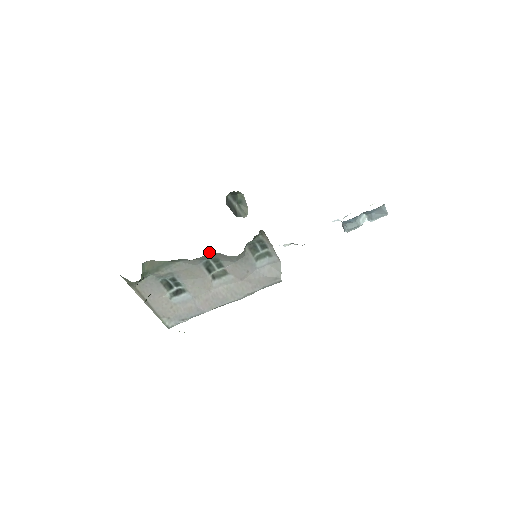
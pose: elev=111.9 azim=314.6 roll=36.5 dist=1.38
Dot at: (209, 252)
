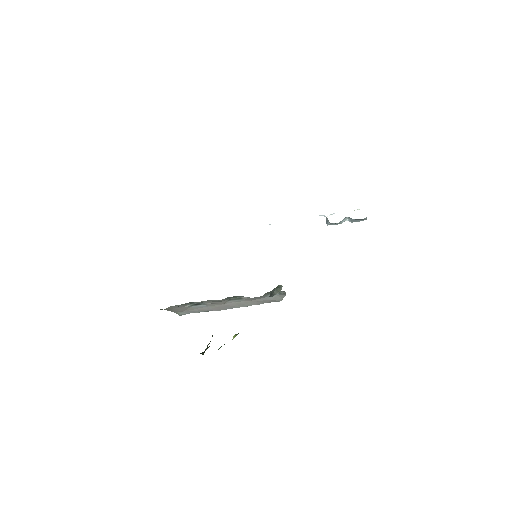
Dot at: occluded
